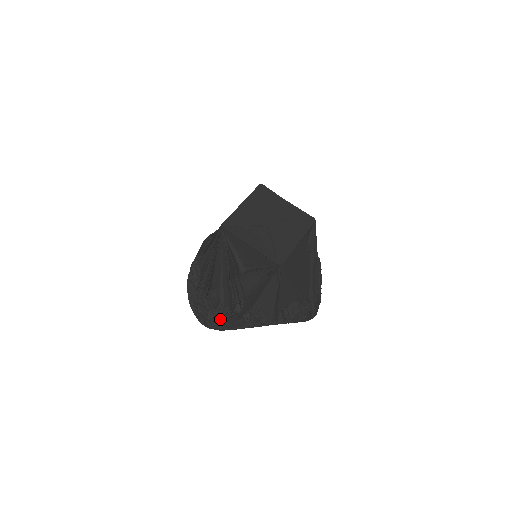
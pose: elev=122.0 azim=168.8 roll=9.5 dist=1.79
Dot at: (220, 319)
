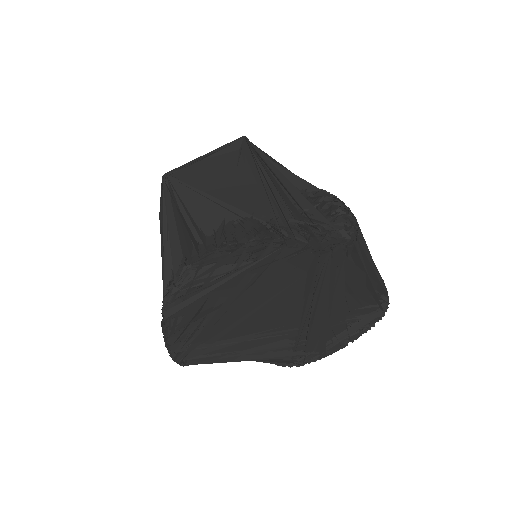
Dot at: occluded
